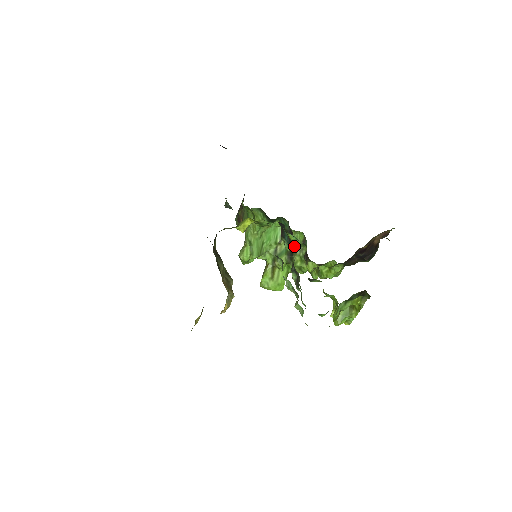
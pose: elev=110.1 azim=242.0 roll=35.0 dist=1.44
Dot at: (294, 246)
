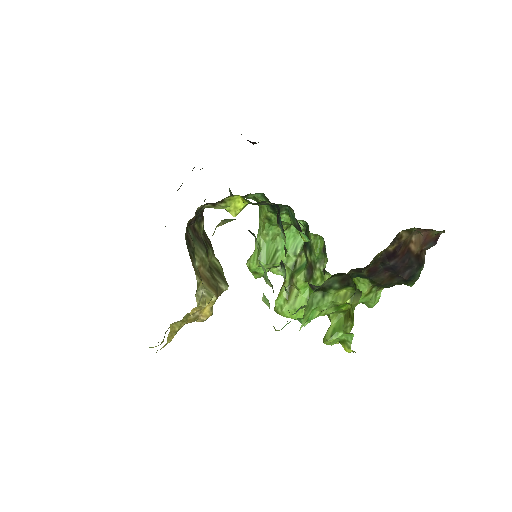
Dot at: (313, 256)
